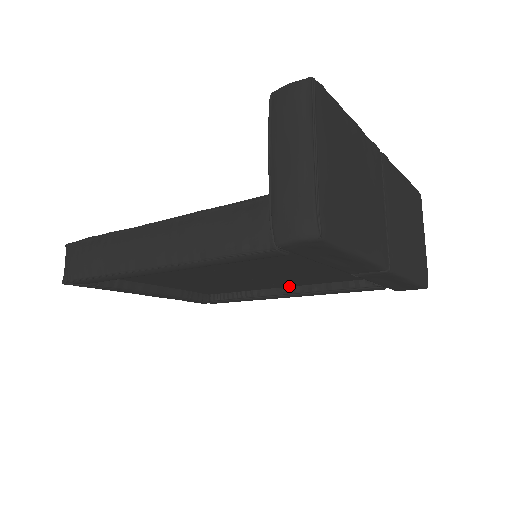
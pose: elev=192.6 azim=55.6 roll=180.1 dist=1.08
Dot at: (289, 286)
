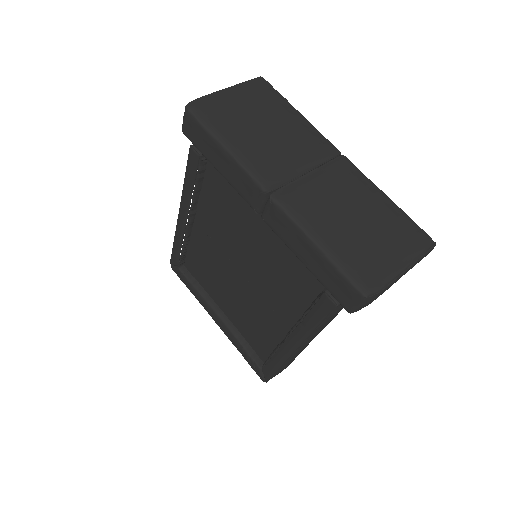
Dot at: (292, 326)
